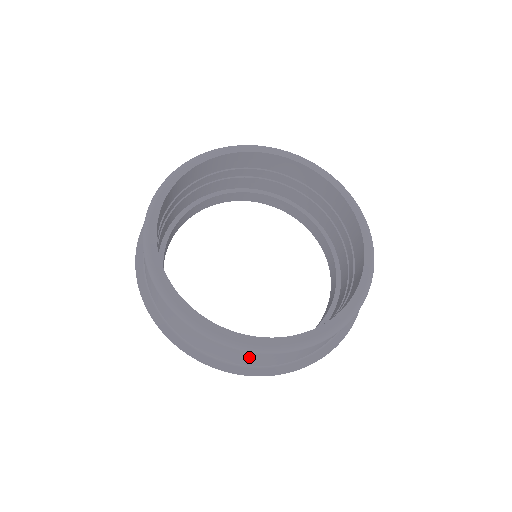
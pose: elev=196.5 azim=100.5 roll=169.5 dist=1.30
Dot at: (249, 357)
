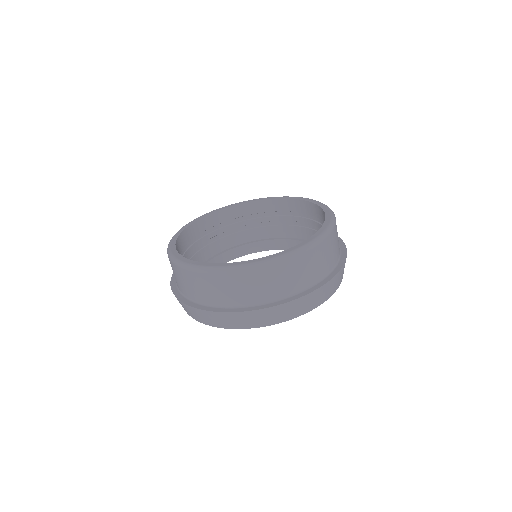
Dot at: (210, 285)
